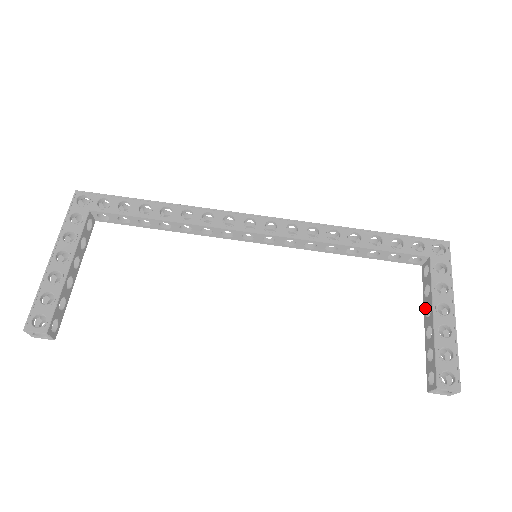
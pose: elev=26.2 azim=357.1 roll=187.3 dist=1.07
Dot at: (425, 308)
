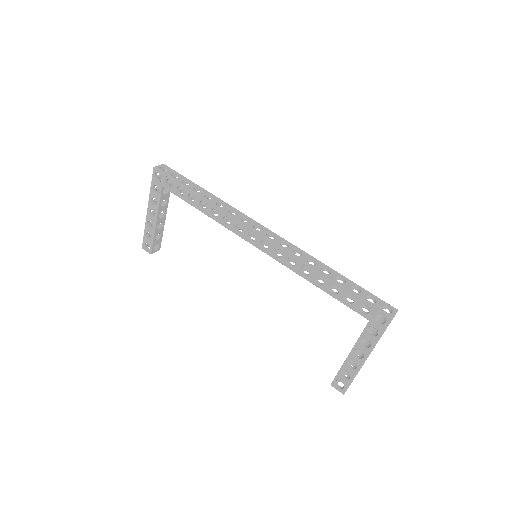
Dot at: occluded
